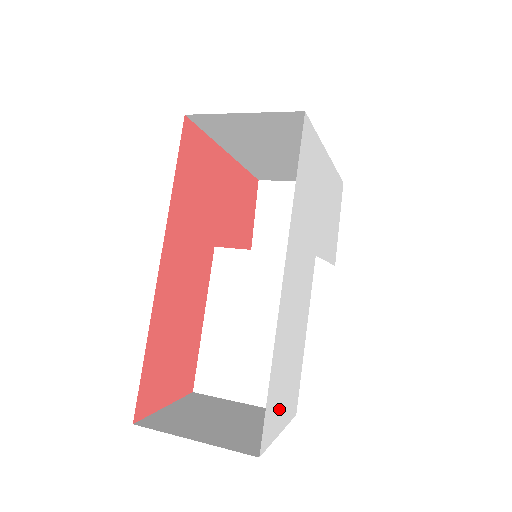
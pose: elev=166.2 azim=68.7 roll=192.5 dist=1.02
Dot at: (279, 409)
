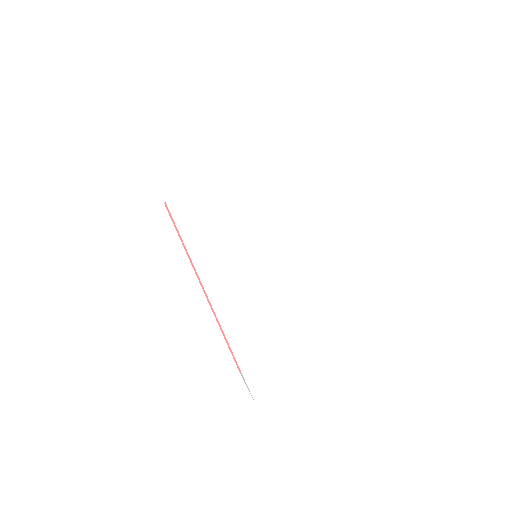
Dot at: (274, 369)
